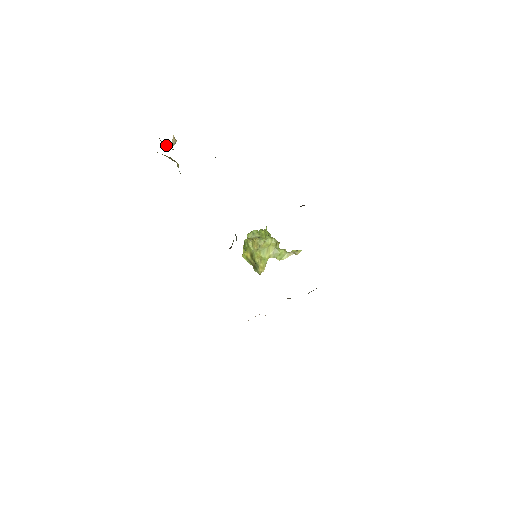
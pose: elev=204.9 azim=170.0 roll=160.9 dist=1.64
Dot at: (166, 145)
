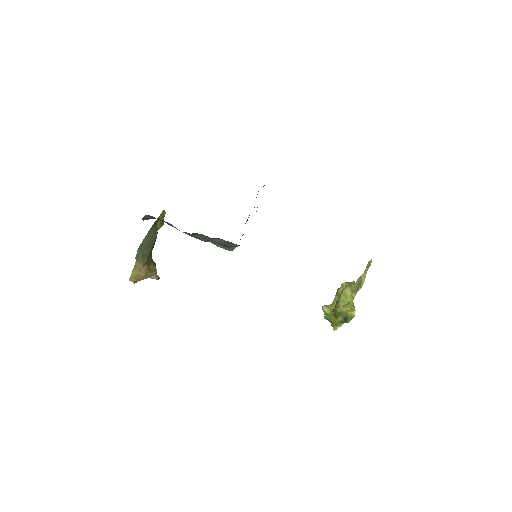
Dot at: occluded
